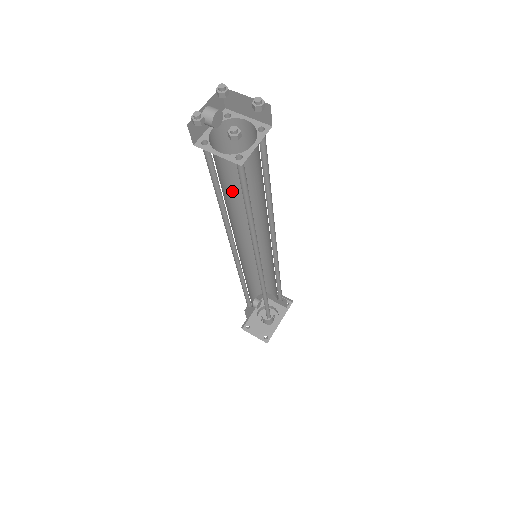
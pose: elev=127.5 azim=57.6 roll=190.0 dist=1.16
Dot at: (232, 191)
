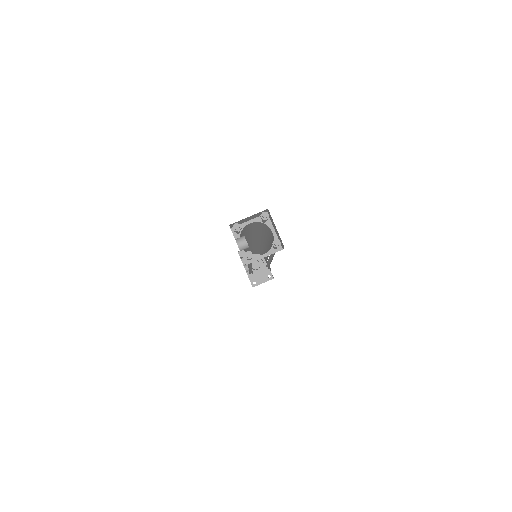
Dot at: occluded
